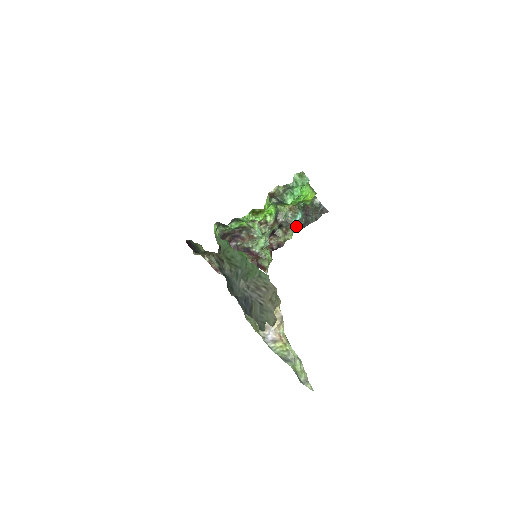
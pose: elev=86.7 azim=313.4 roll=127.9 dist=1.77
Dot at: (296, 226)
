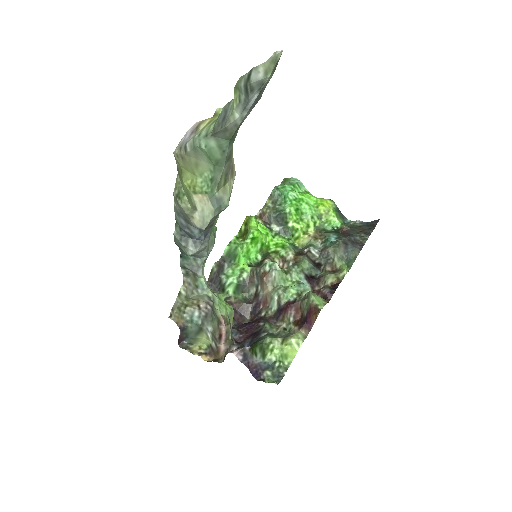
Dot at: (335, 246)
